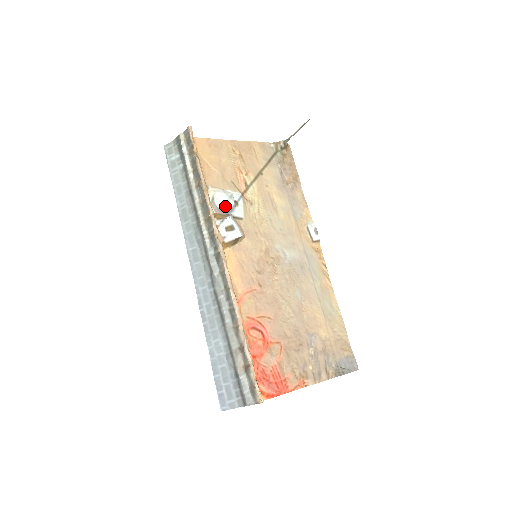
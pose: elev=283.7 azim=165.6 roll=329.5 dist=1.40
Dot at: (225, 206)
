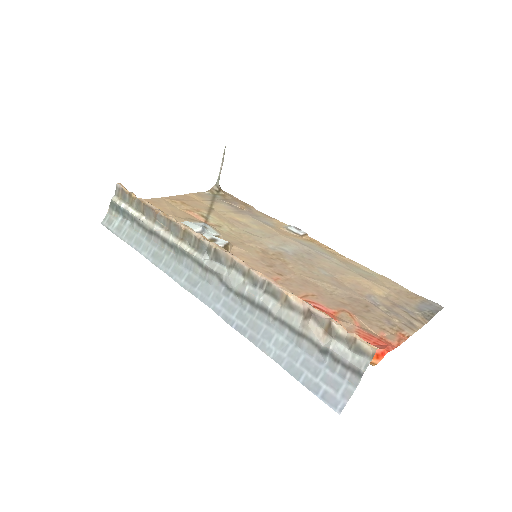
Dot at: (194, 228)
